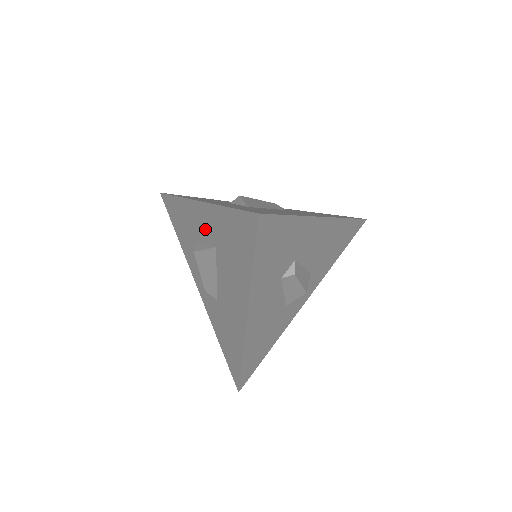
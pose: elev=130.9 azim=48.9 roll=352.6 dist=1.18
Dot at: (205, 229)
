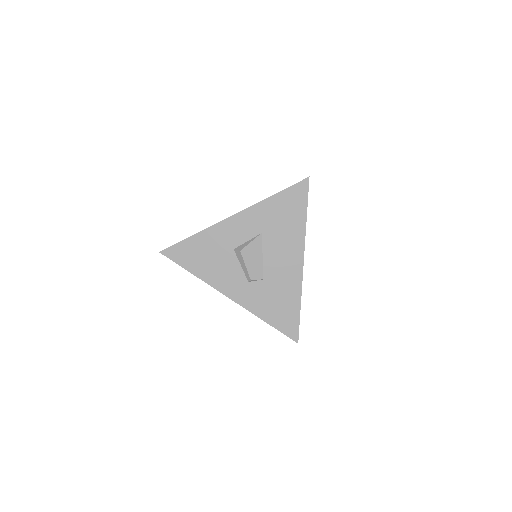
Dot at: (246, 229)
